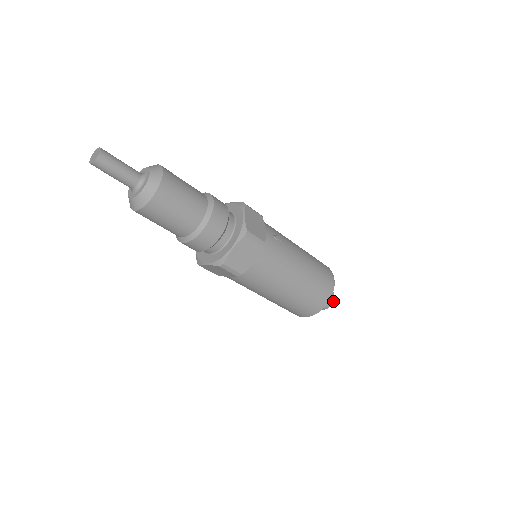
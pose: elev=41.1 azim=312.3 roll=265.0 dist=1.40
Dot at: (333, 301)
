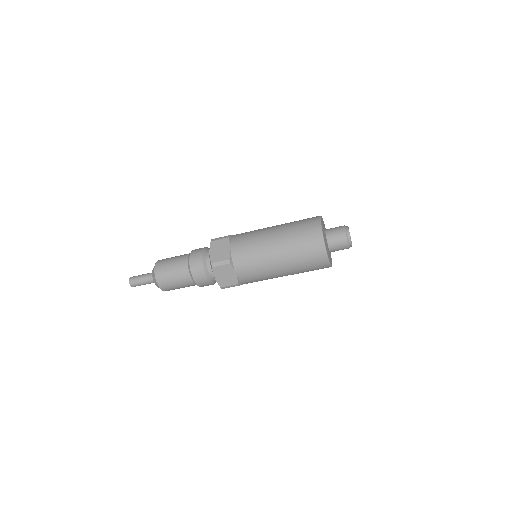
Dot at: (348, 228)
